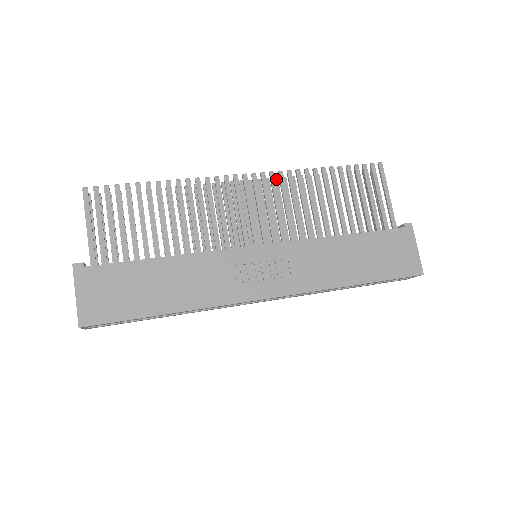
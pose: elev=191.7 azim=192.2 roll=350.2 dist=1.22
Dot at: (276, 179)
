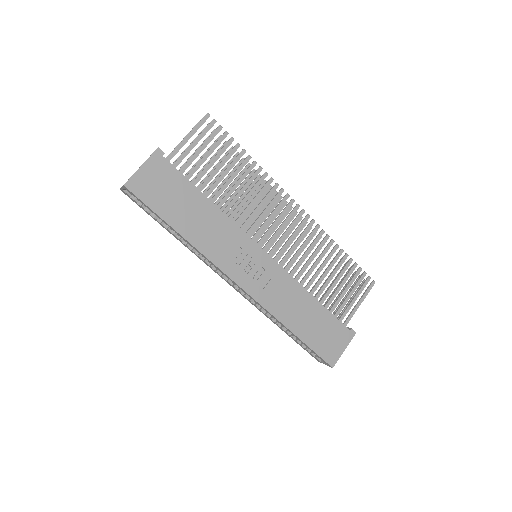
Dot at: (311, 227)
